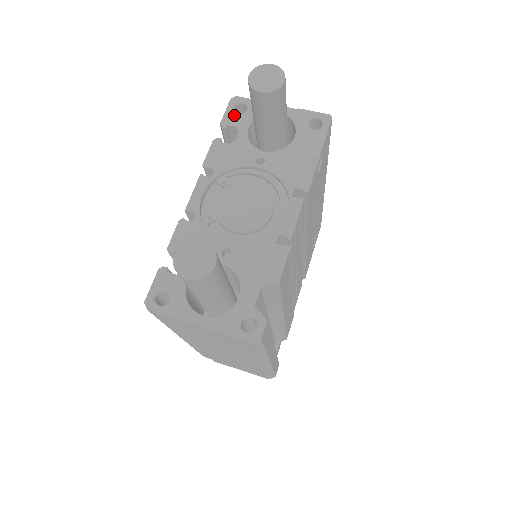
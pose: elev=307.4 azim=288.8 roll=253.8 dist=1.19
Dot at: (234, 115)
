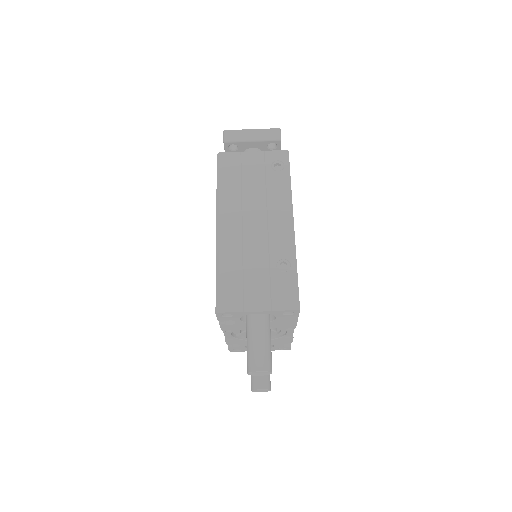
Dot at: (225, 318)
